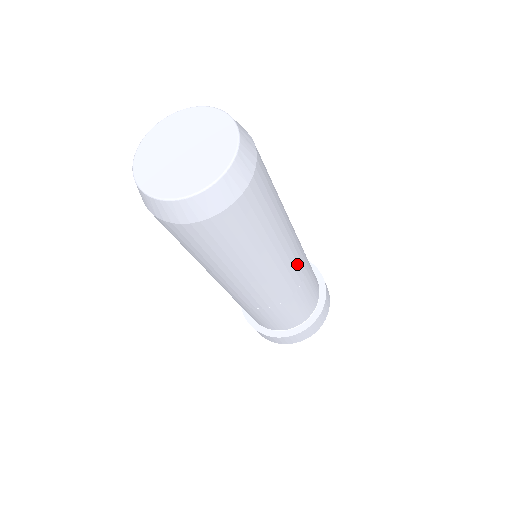
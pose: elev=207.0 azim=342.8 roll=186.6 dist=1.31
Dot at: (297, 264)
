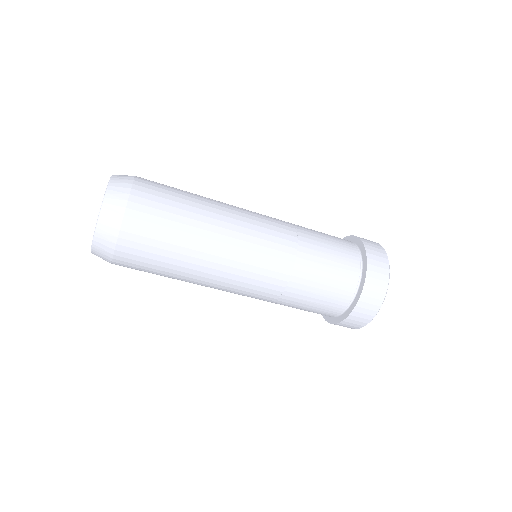
Dot at: (269, 222)
